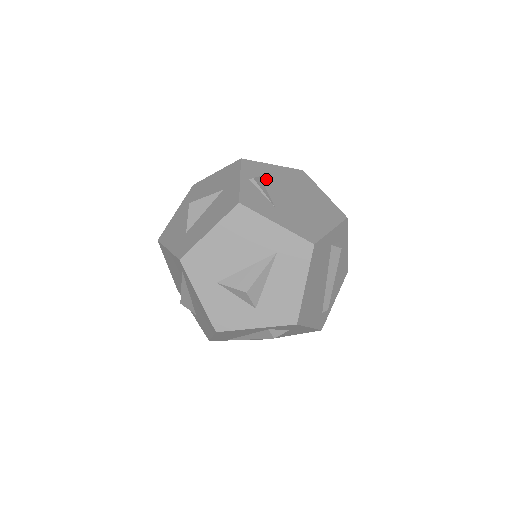
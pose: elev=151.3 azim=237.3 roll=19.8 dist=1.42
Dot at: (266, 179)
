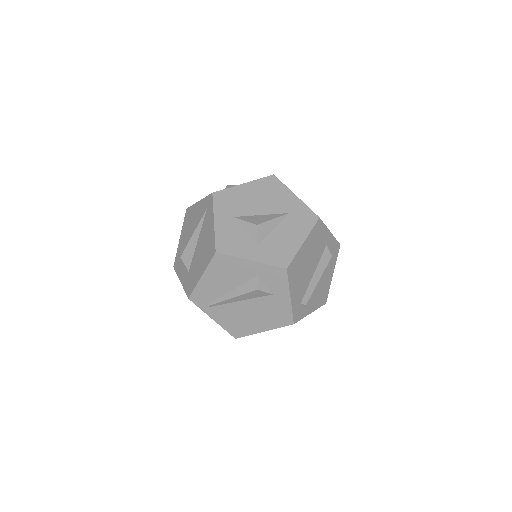
Dot at: occluded
